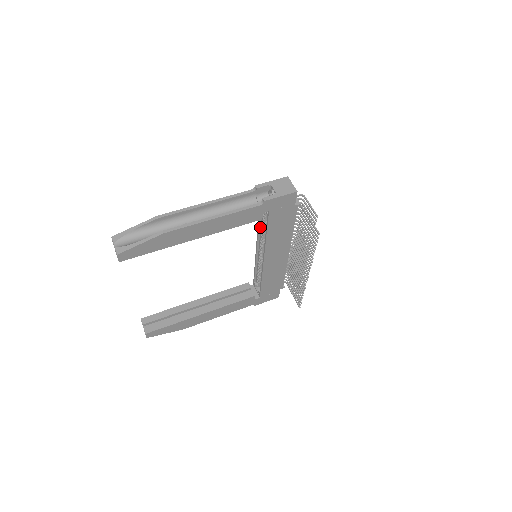
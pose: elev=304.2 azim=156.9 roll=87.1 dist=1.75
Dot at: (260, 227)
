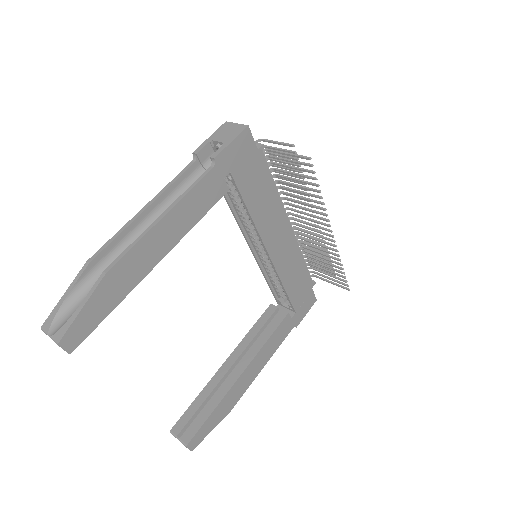
Dot at: (237, 215)
